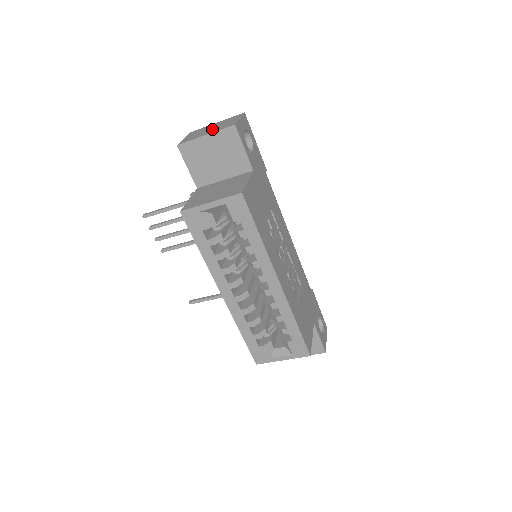
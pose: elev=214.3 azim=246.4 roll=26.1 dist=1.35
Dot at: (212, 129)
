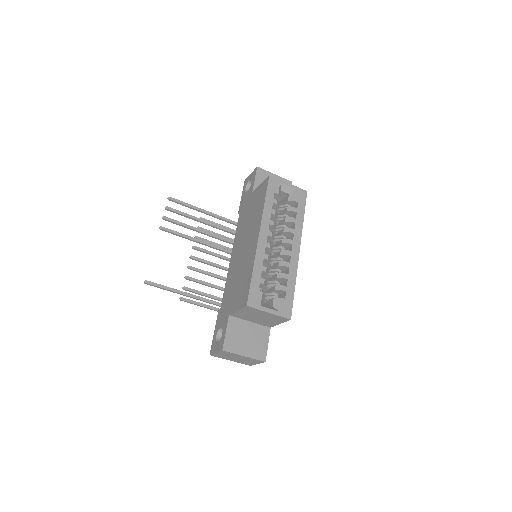
Dot at: occluded
